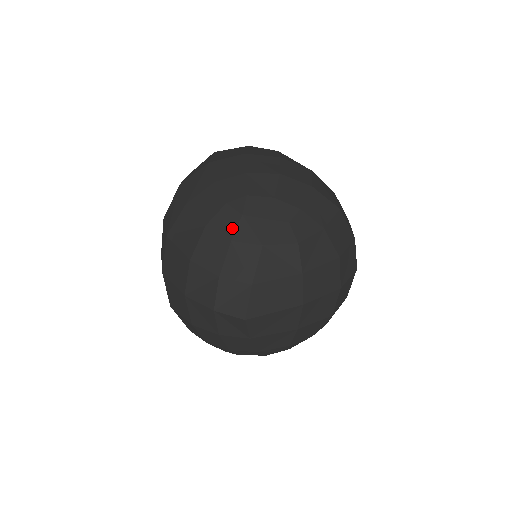
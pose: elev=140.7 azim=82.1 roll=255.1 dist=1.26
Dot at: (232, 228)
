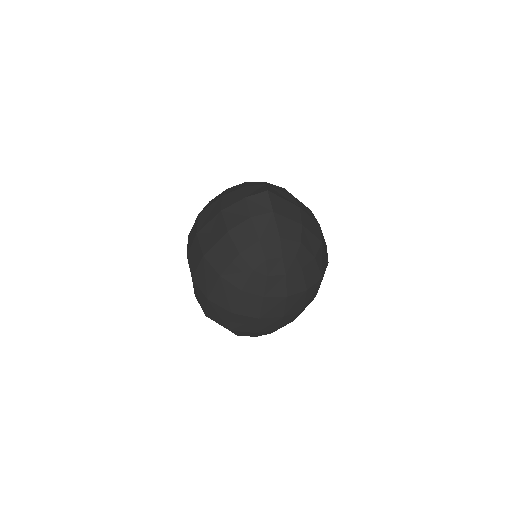
Dot at: occluded
